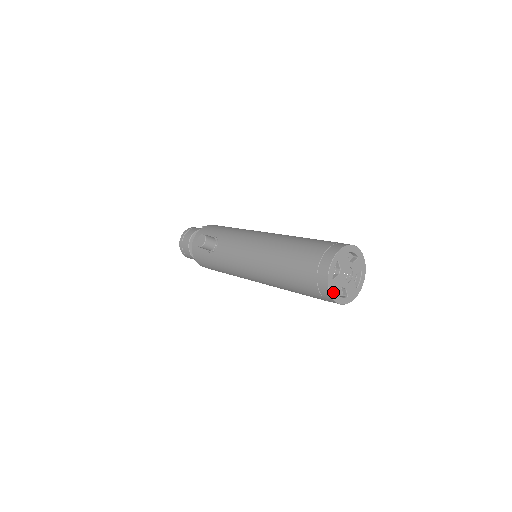
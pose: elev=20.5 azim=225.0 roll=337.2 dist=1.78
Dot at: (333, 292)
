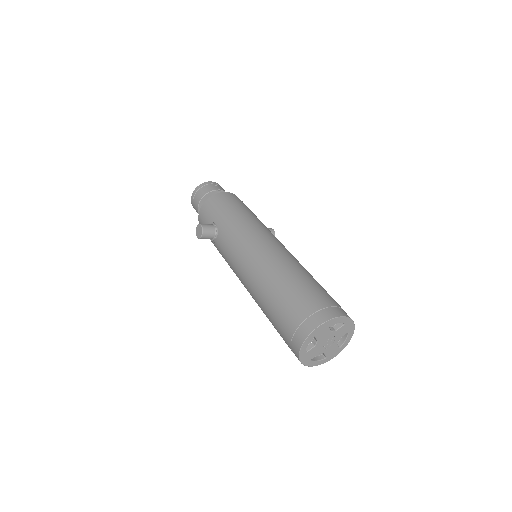
Dot at: (306, 361)
